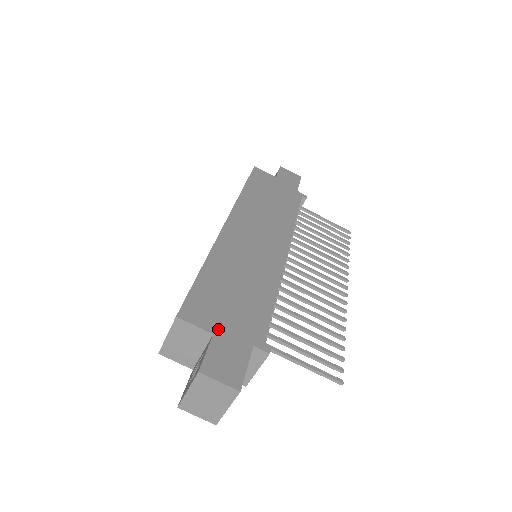
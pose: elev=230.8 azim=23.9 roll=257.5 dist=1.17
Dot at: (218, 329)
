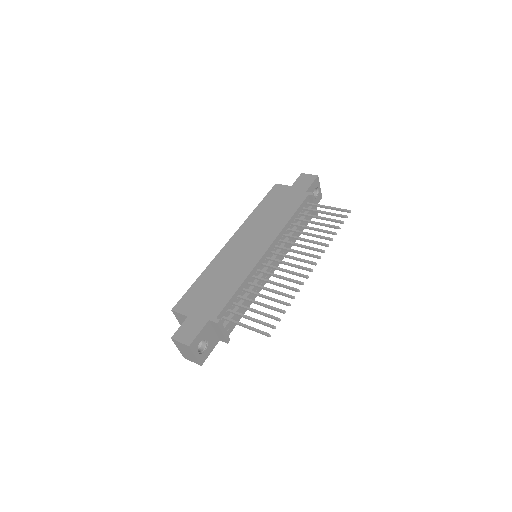
Dot at: (192, 313)
